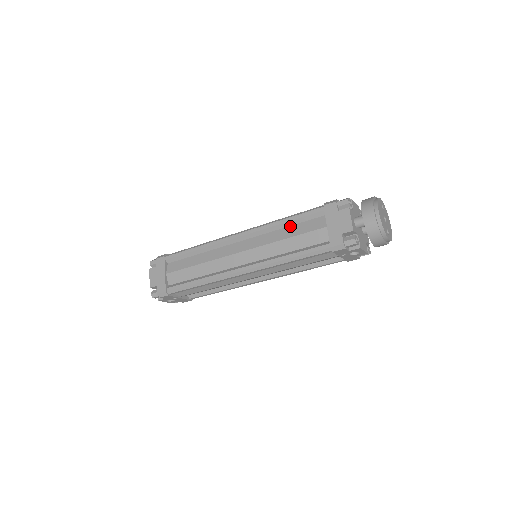
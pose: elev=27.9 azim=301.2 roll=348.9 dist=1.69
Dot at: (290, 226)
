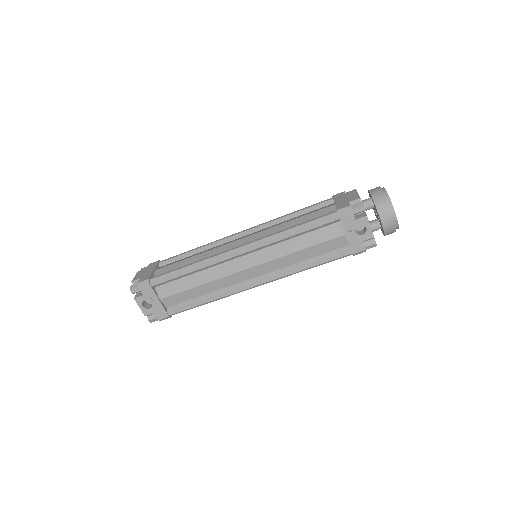
Dot at: (297, 216)
